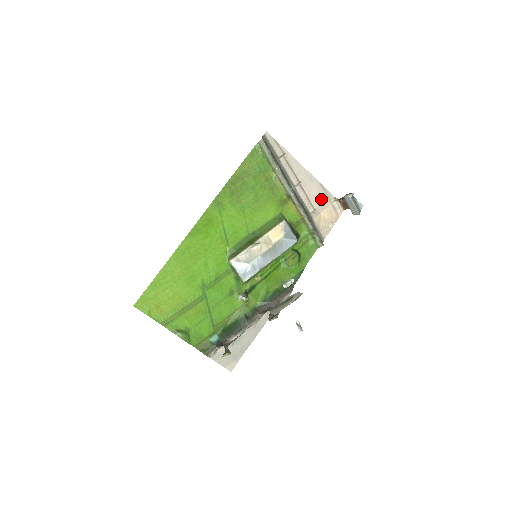
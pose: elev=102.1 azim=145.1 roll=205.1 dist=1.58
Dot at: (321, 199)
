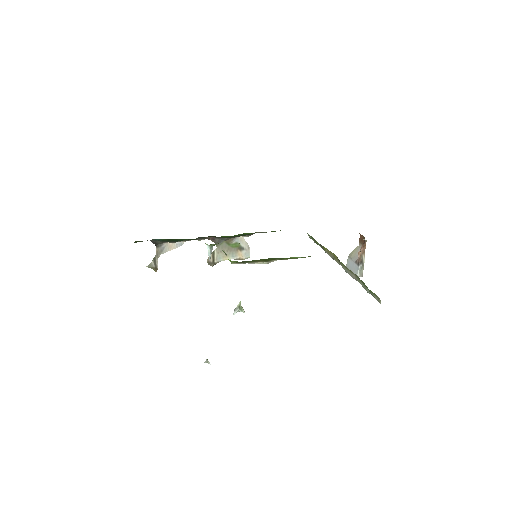
Dot at: occluded
